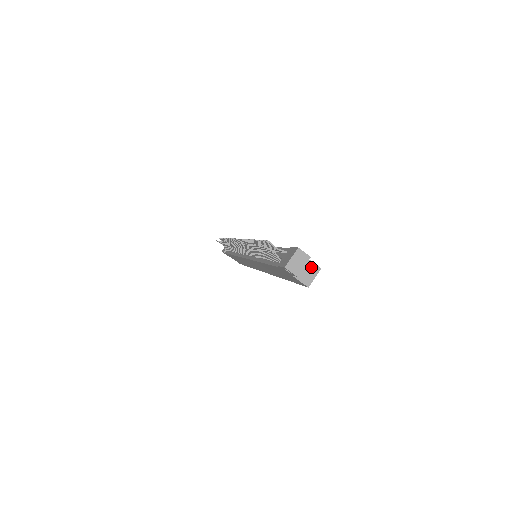
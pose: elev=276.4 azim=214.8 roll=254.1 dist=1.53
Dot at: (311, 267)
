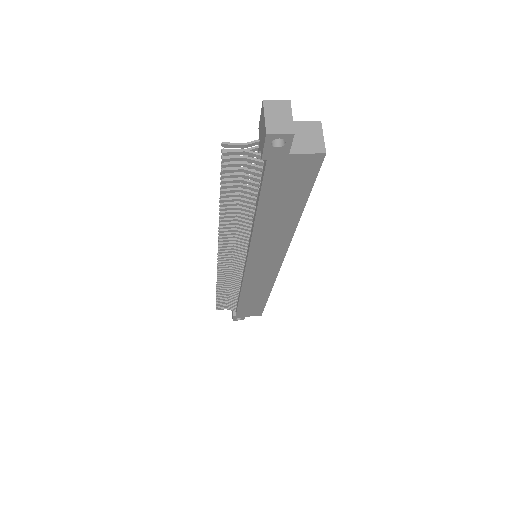
Dot at: (306, 128)
